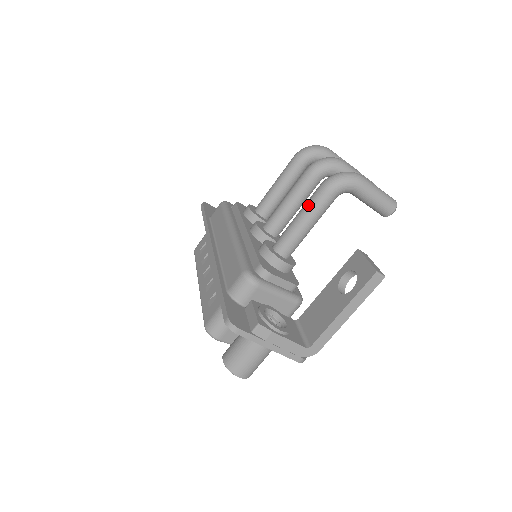
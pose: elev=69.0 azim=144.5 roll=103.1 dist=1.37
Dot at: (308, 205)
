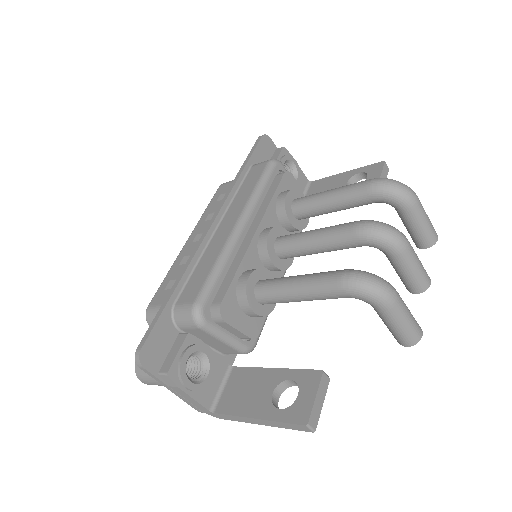
Dot at: (312, 281)
